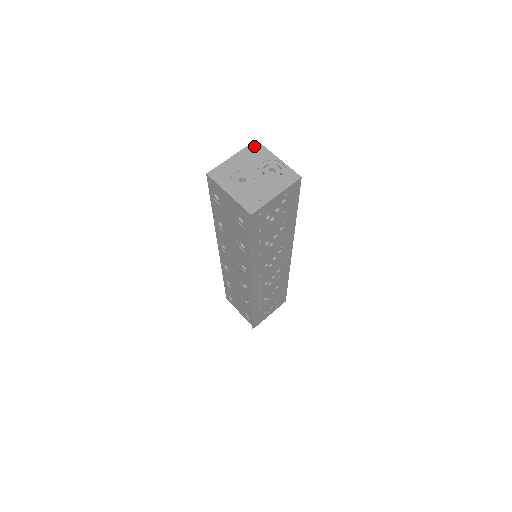
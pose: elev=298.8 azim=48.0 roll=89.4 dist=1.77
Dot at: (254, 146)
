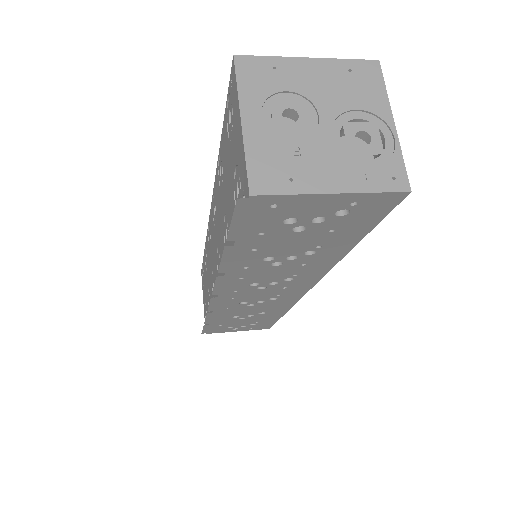
Dot at: (366, 68)
